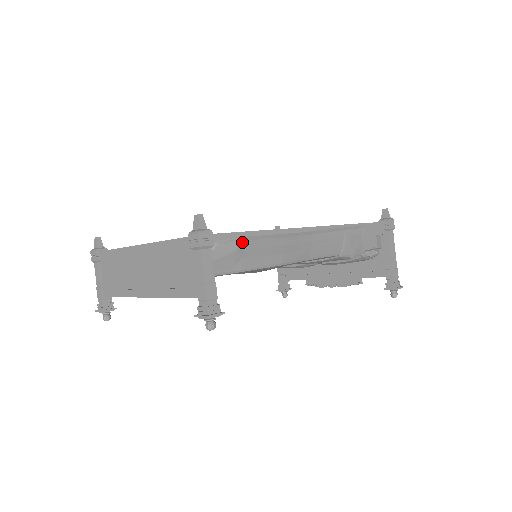
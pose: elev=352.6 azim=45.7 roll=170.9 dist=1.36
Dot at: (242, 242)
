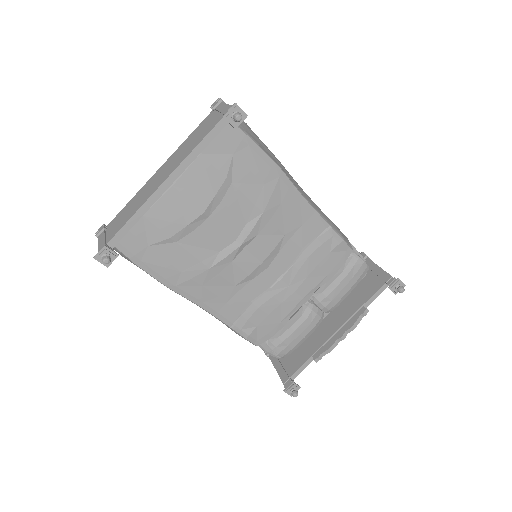
Dot at: (249, 127)
